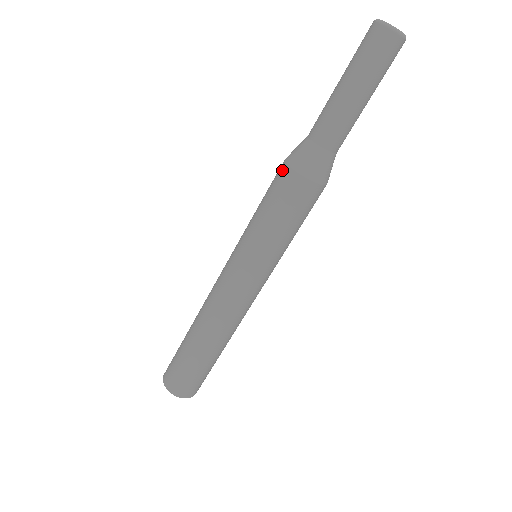
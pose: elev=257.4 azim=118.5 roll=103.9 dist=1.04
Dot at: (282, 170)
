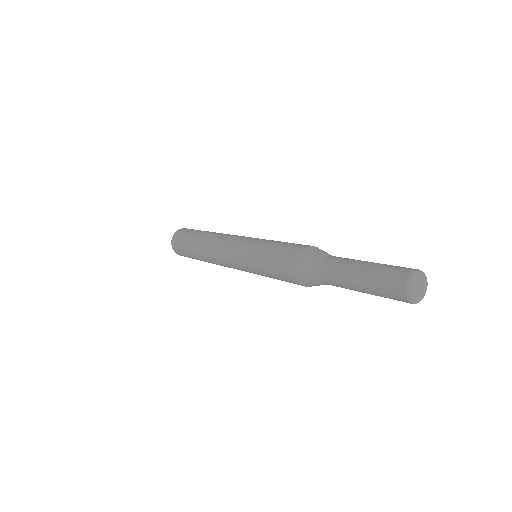
Dot at: (291, 261)
